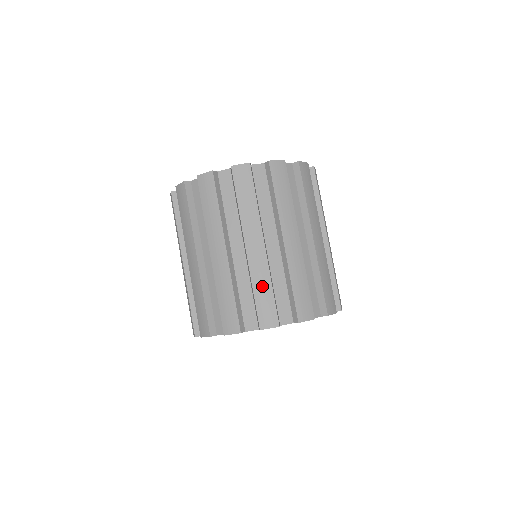
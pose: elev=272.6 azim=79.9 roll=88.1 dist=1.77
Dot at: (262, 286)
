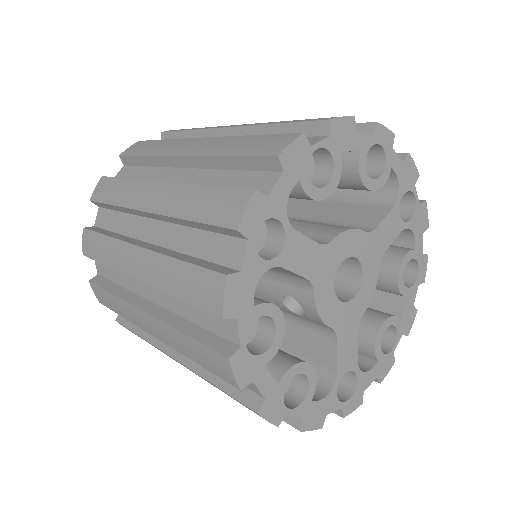
Dot at: (233, 145)
